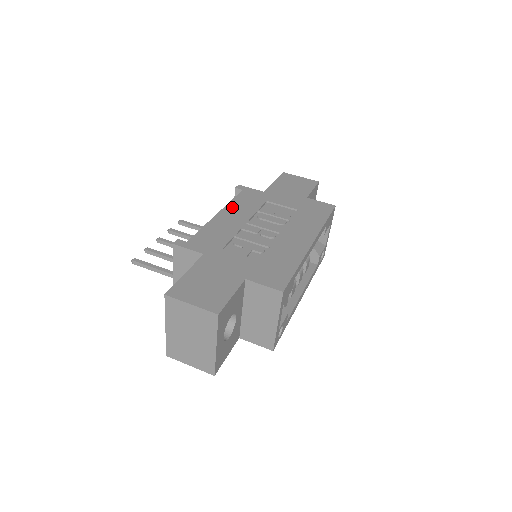
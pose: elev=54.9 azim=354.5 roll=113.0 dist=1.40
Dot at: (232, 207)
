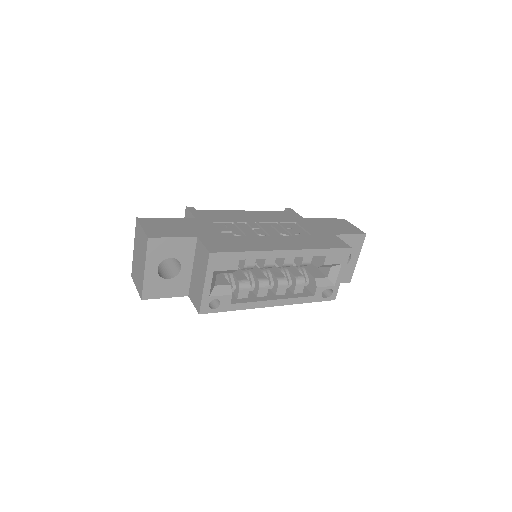
Dot at: (261, 213)
